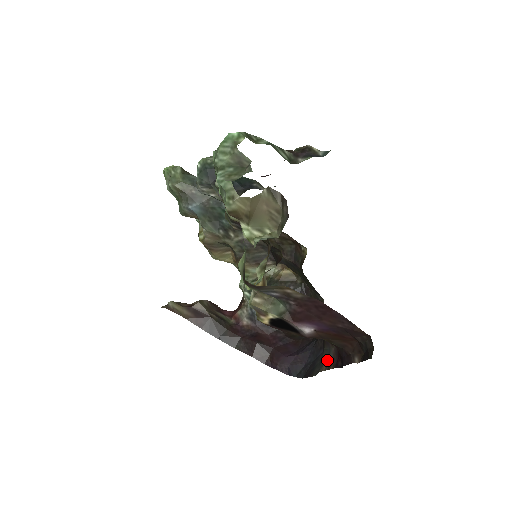
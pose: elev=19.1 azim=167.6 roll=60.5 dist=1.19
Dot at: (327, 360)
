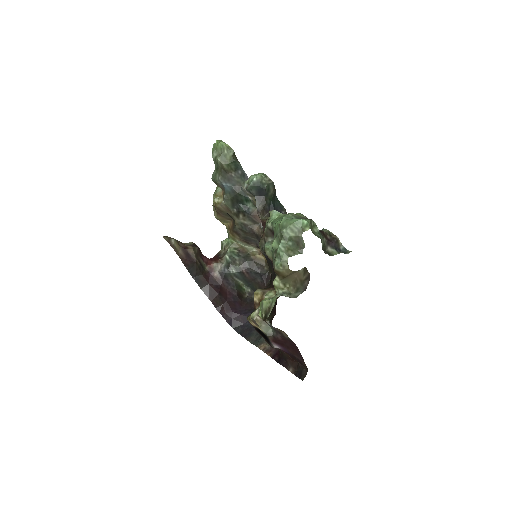
Dot at: (266, 343)
